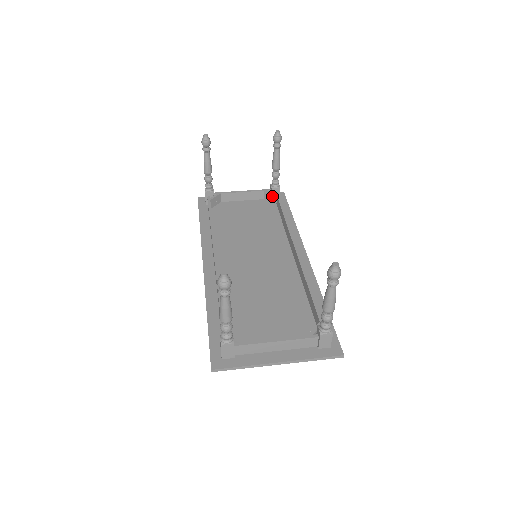
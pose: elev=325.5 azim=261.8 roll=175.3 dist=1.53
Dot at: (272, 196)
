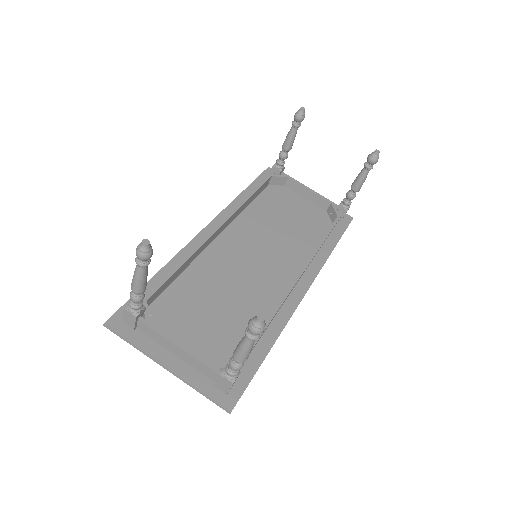
Dot at: (334, 213)
